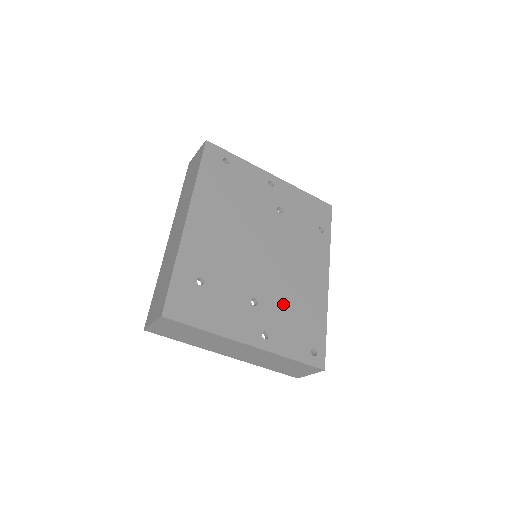
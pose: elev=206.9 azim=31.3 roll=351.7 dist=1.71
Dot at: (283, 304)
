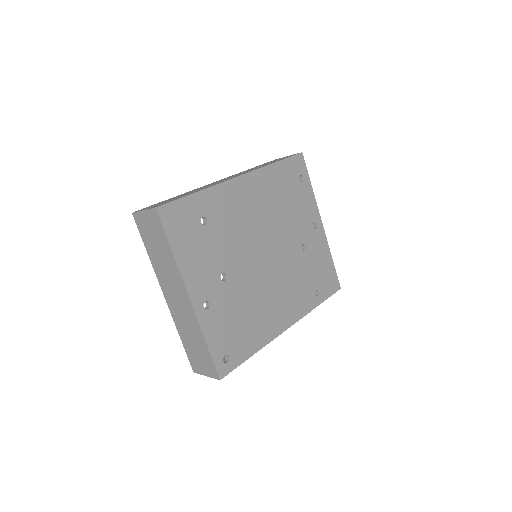
Dot at: (241, 303)
